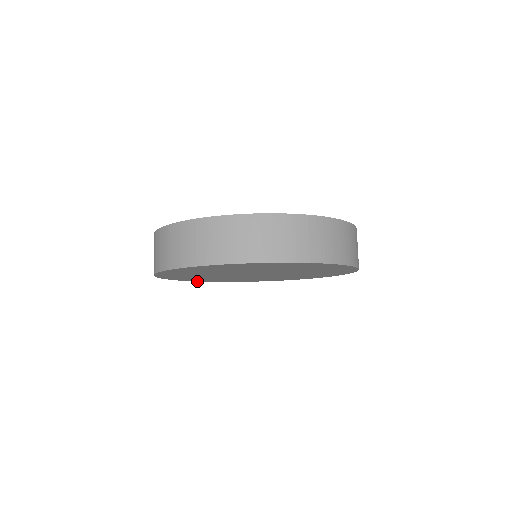
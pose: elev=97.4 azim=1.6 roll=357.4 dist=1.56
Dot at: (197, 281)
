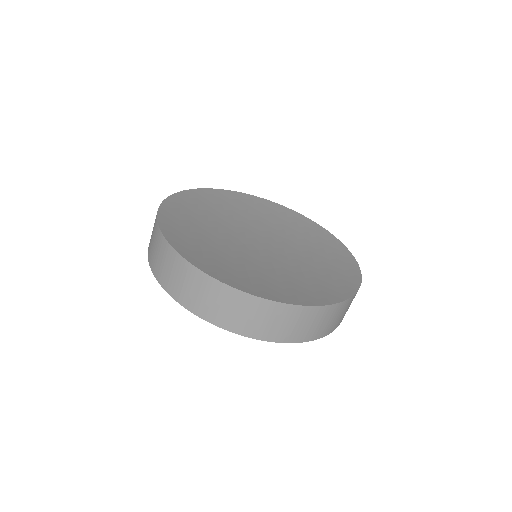
Dot at: occluded
